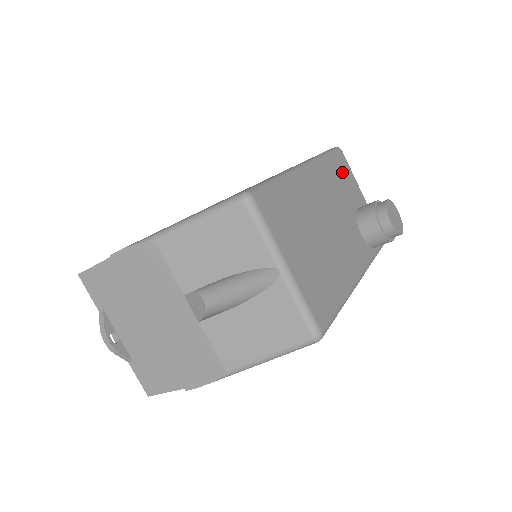
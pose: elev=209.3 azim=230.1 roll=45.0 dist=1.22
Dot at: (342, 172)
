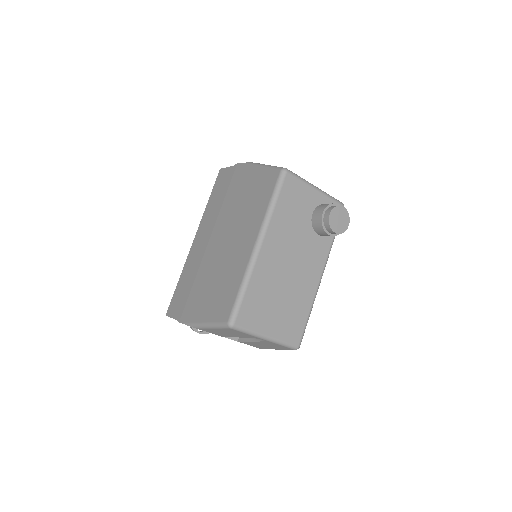
Dot at: (292, 198)
